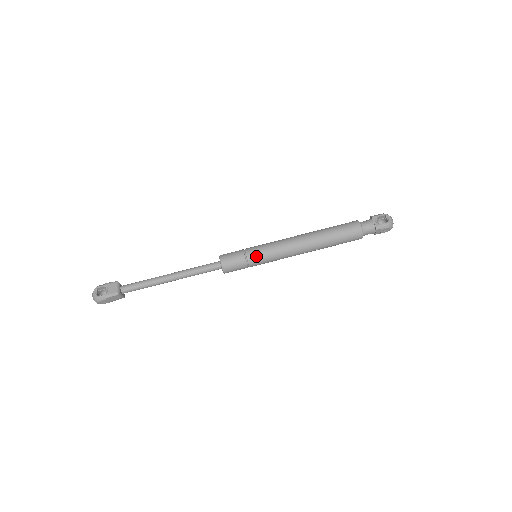
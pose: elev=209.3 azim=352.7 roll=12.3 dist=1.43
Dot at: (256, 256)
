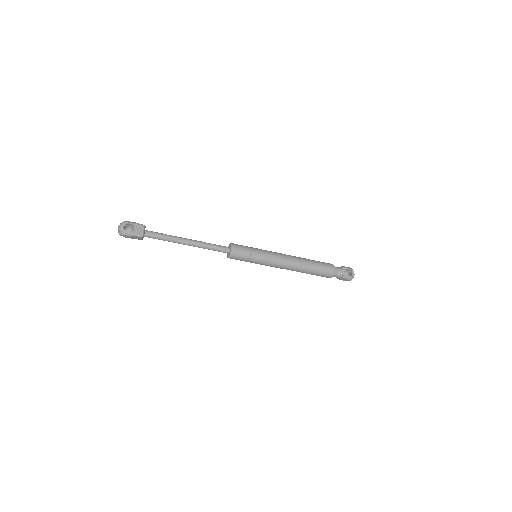
Dot at: (258, 258)
